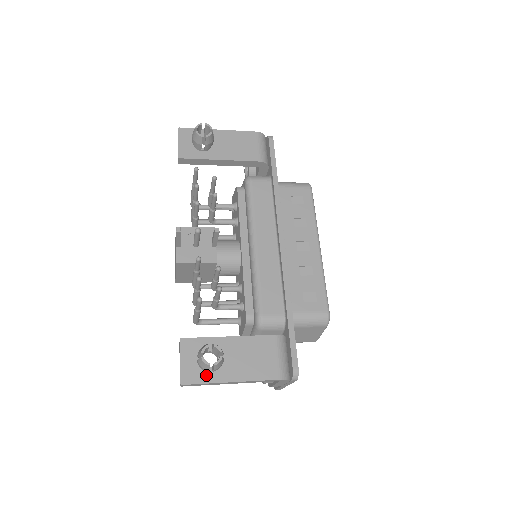
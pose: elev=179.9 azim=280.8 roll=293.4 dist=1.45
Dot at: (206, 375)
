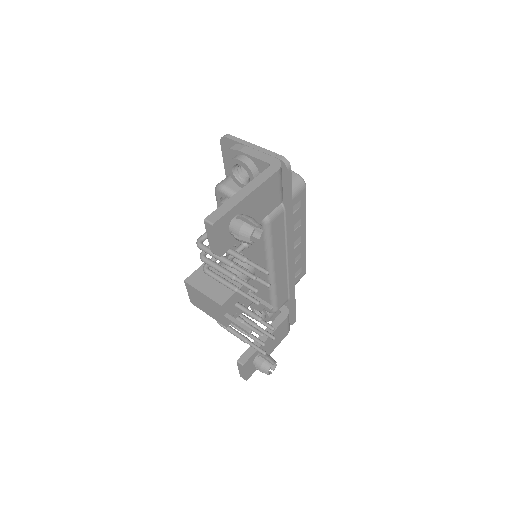
Dot at: occluded
